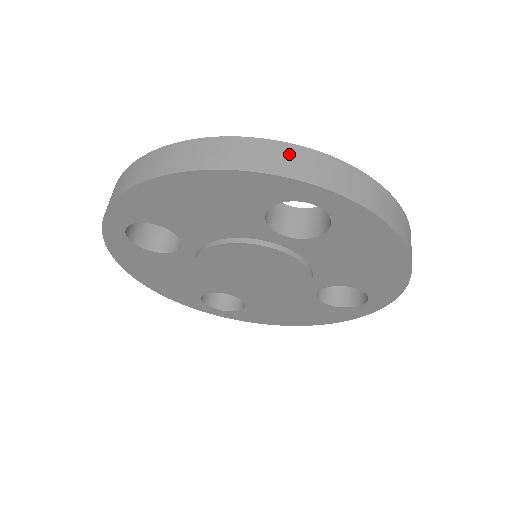
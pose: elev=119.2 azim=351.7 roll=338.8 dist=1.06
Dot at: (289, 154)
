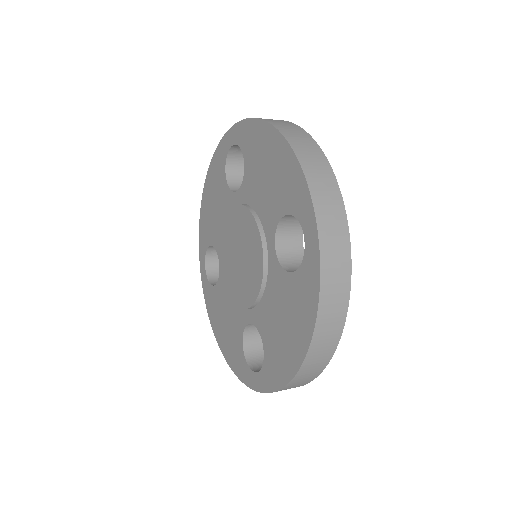
Dot at: (333, 199)
